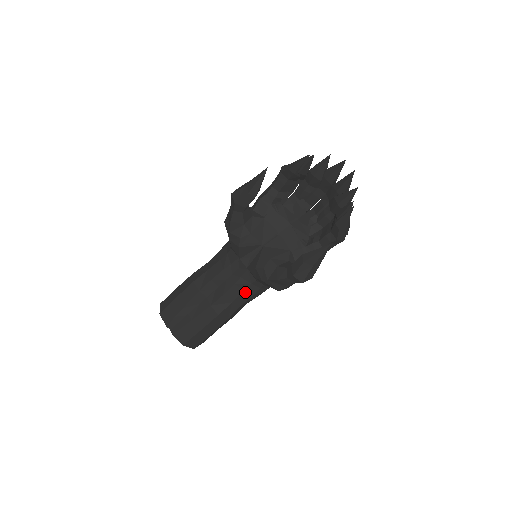
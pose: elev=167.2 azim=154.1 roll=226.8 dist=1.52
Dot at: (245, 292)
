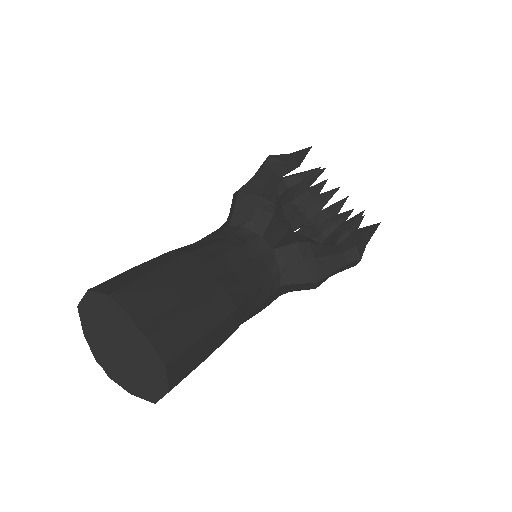
Dot at: (263, 288)
